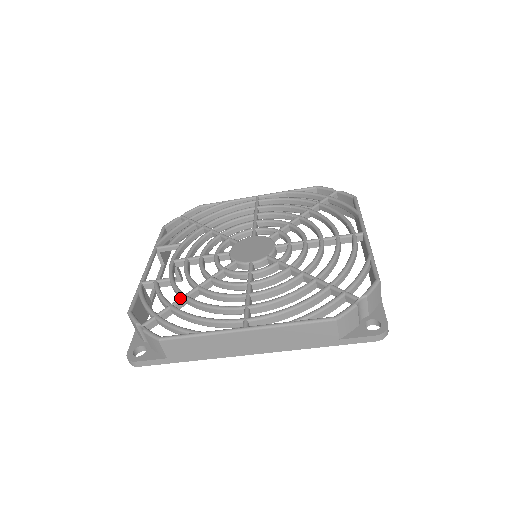
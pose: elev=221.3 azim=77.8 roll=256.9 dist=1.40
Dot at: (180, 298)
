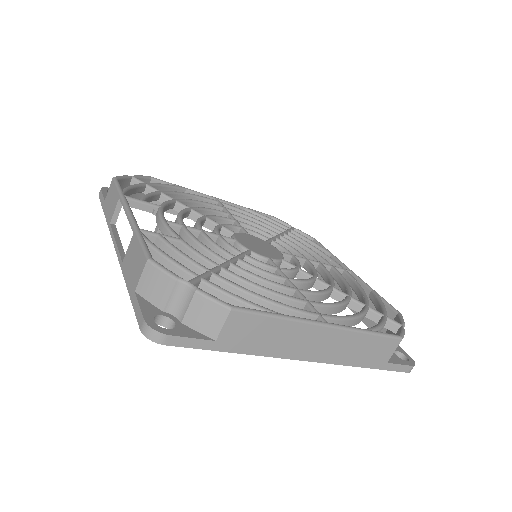
Dot at: (218, 267)
